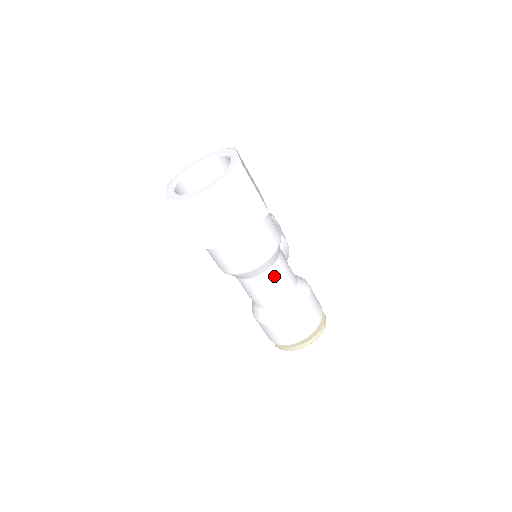
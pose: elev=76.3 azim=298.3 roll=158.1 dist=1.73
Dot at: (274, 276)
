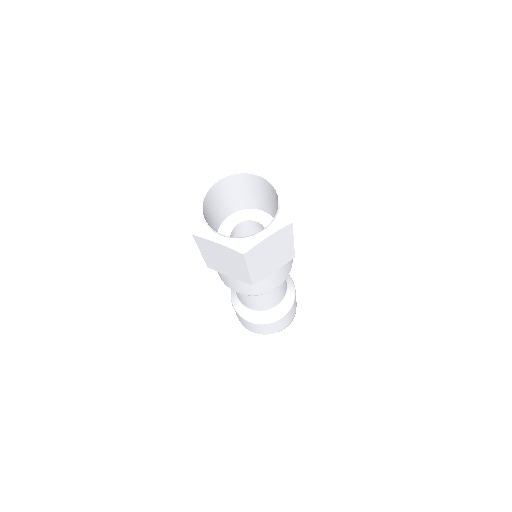
Dot at: (270, 294)
